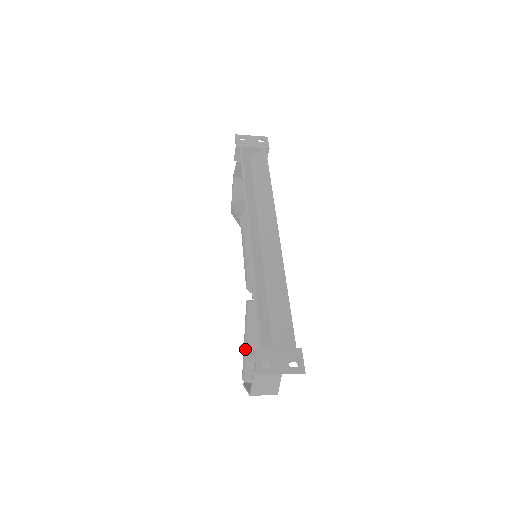
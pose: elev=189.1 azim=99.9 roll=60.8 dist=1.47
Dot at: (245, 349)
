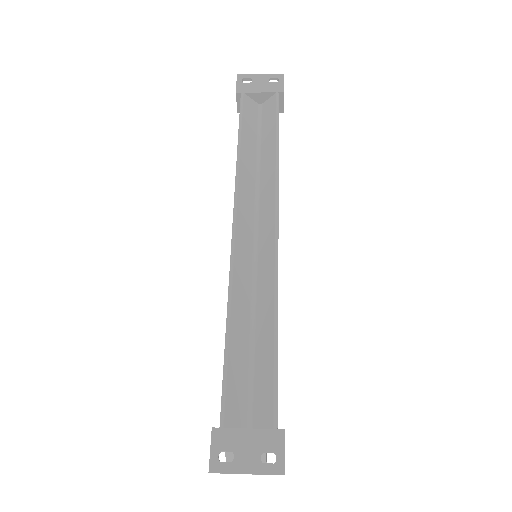
Dot at: occluded
